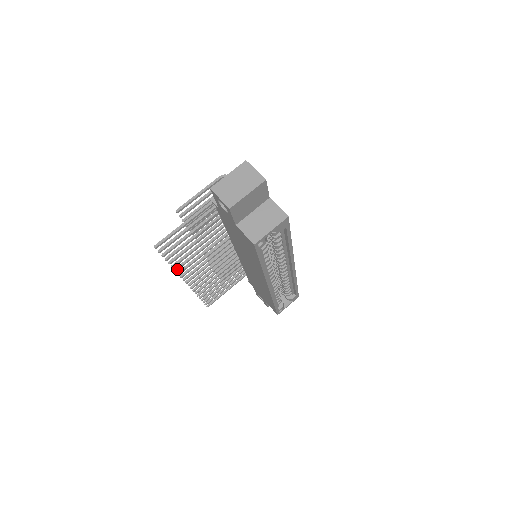
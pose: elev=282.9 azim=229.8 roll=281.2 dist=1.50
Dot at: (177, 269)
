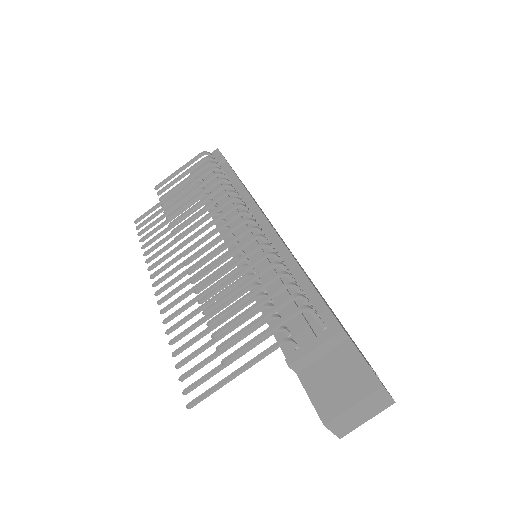
Dot at: occluded
